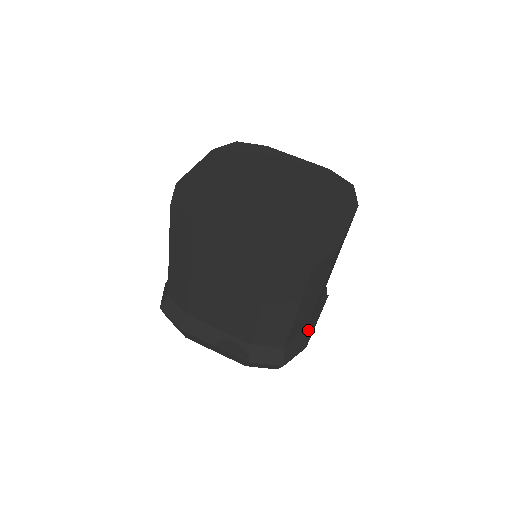
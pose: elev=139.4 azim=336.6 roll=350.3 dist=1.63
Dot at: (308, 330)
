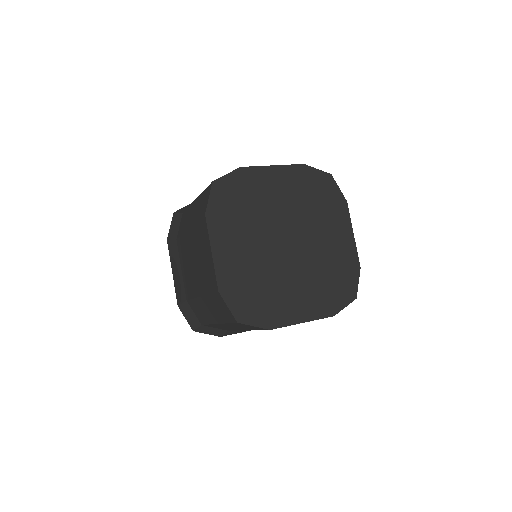
Dot at: occluded
